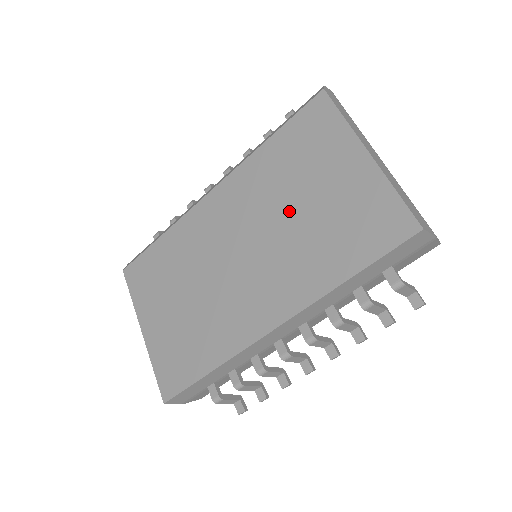
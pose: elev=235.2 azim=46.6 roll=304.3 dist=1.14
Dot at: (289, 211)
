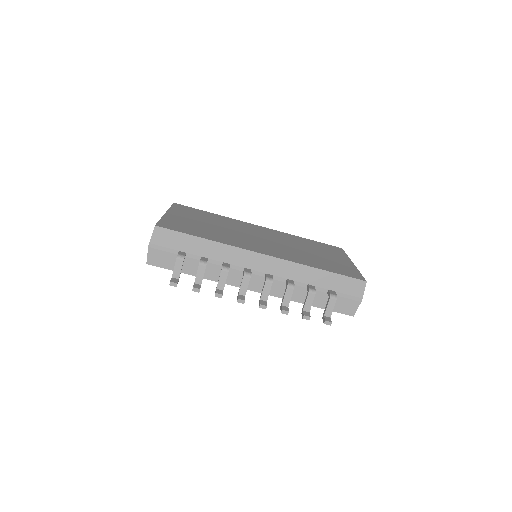
Dot at: (301, 248)
